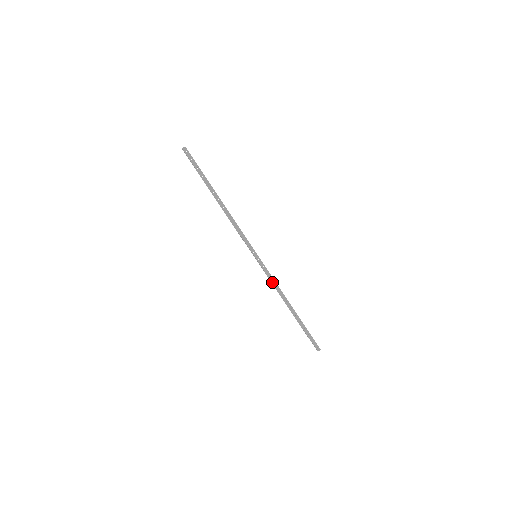
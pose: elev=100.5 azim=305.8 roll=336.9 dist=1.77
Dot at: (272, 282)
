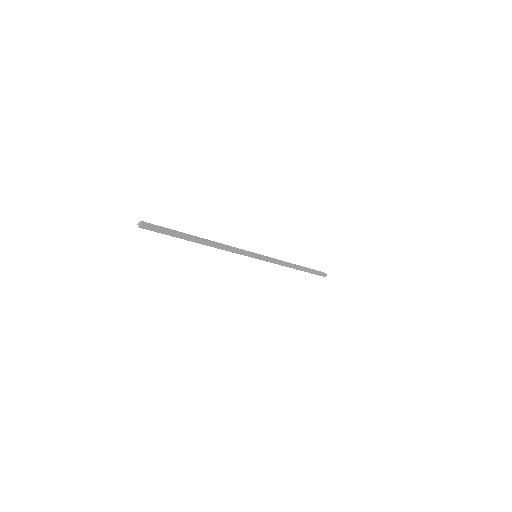
Dot at: occluded
